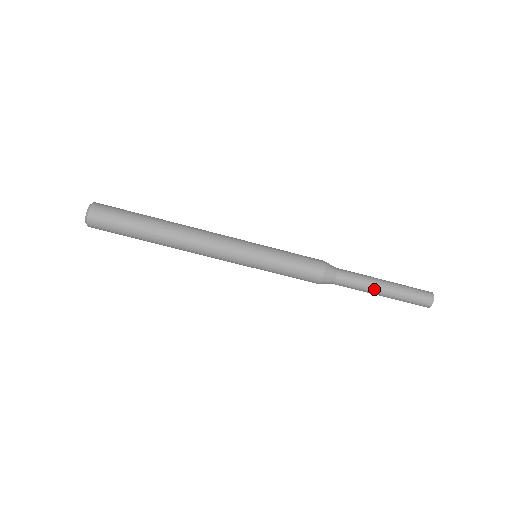
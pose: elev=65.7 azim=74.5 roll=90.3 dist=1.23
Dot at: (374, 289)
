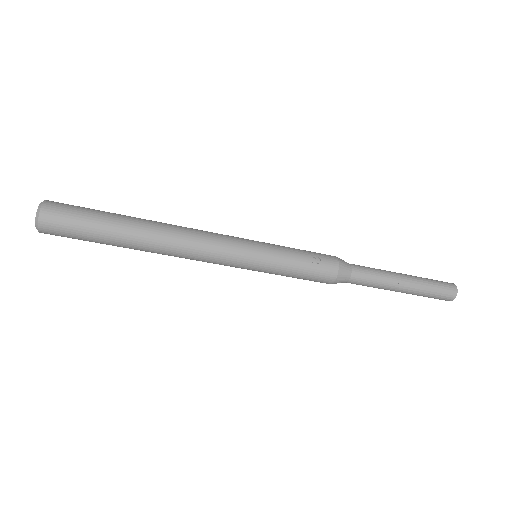
Dot at: (390, 289)
